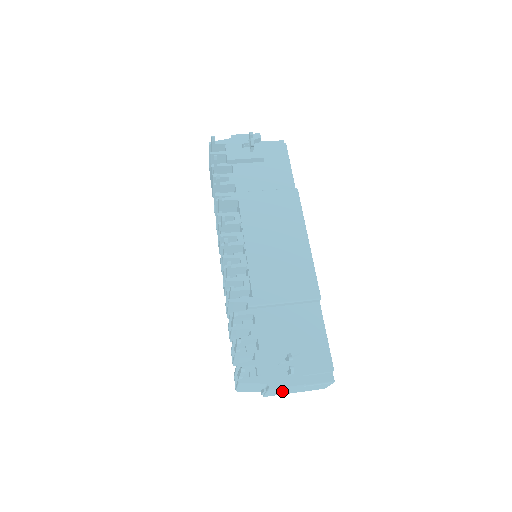
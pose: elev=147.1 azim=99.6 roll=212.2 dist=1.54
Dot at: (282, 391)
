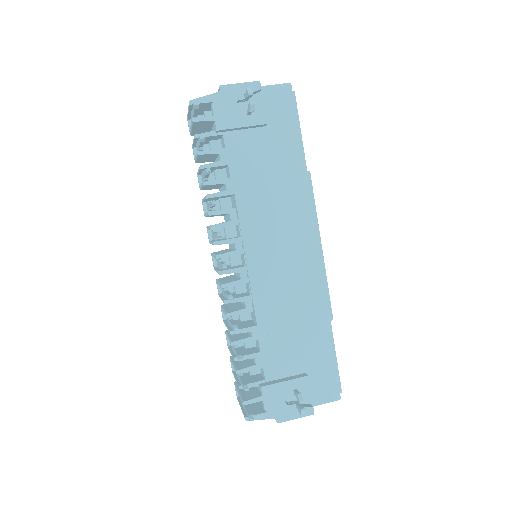
Dot at: occluded
